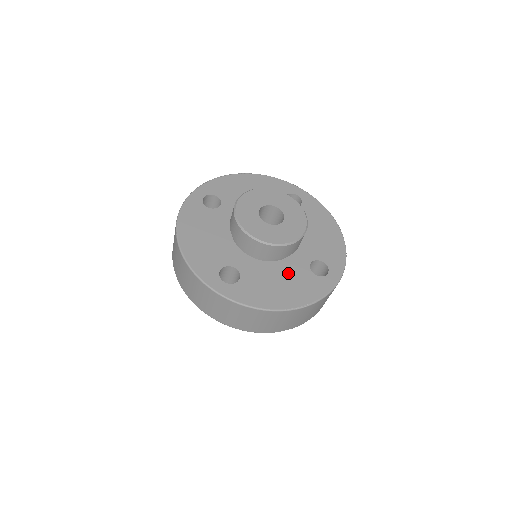
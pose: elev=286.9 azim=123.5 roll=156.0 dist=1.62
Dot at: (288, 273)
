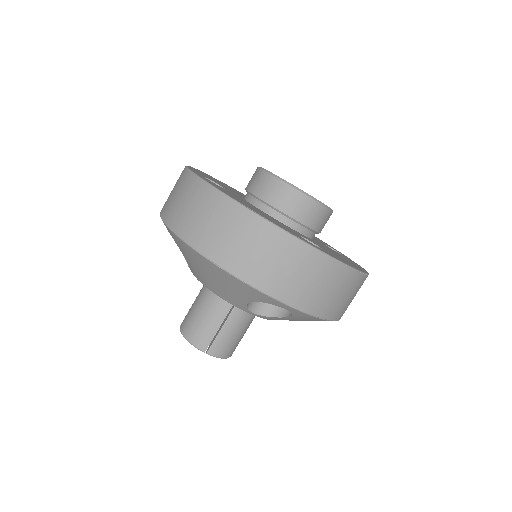
Dot at: (272, 218)
